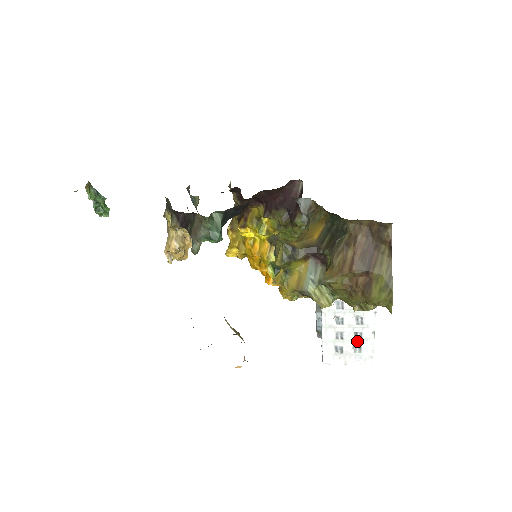
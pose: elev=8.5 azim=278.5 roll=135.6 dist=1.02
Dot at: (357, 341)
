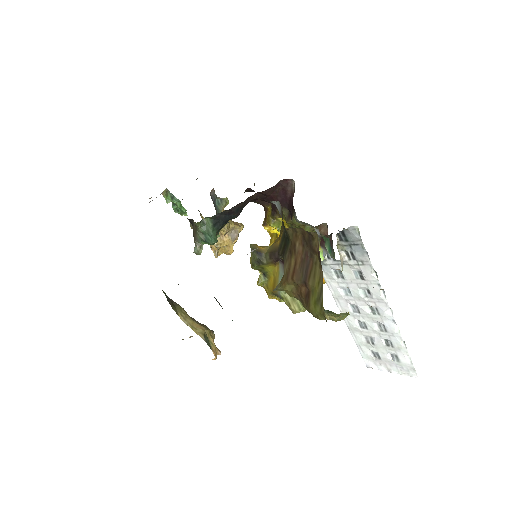
Dot at: (390, 349)
